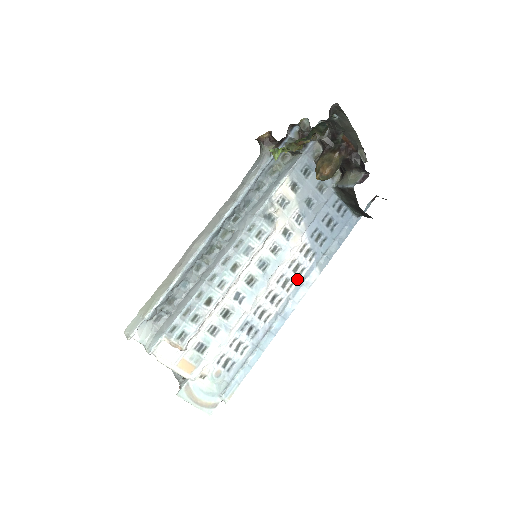
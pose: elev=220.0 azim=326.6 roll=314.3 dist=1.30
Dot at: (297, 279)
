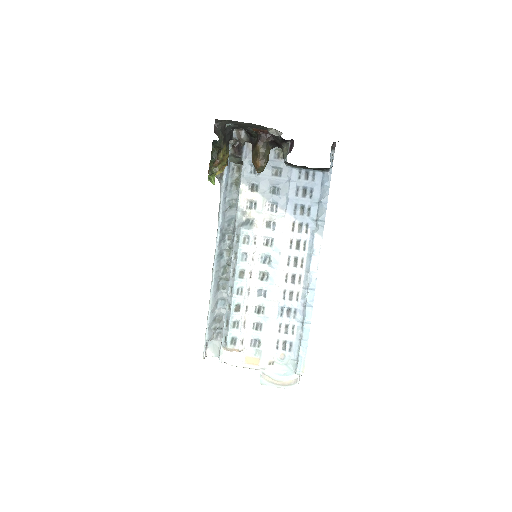
Dot at: (304, 253)
